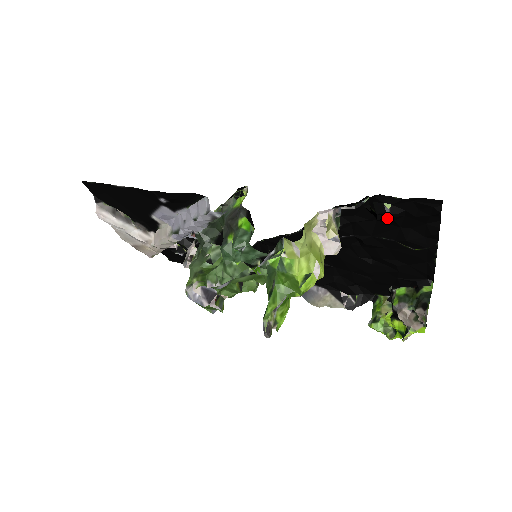
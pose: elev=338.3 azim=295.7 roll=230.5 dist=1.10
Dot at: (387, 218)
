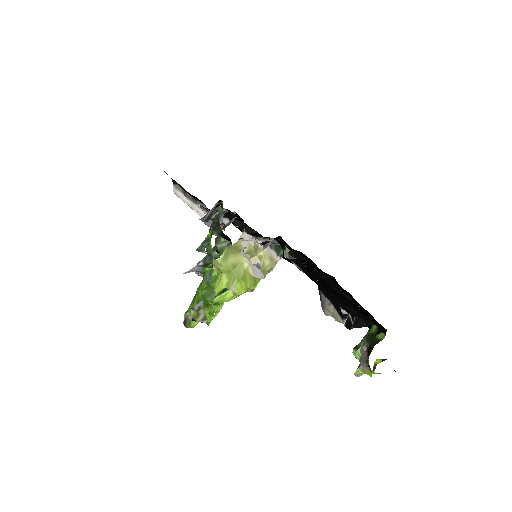
Dot at: (295, 260)
